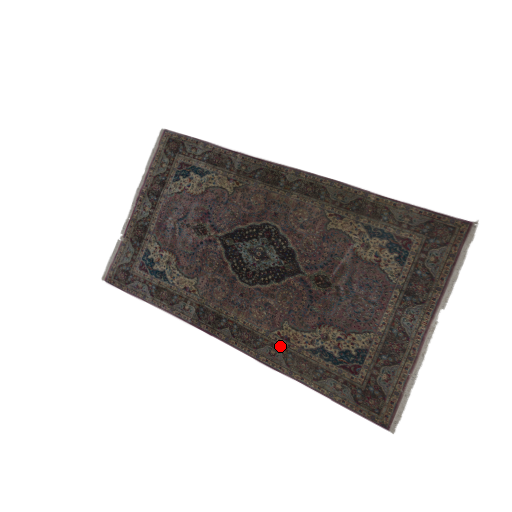
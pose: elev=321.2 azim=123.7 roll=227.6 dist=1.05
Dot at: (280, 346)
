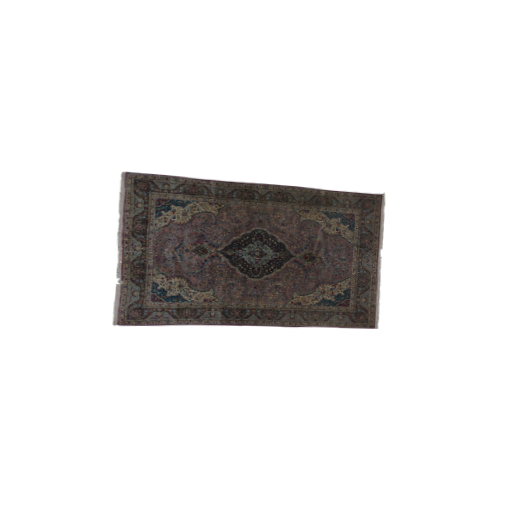
Dot at: (296, 310)
